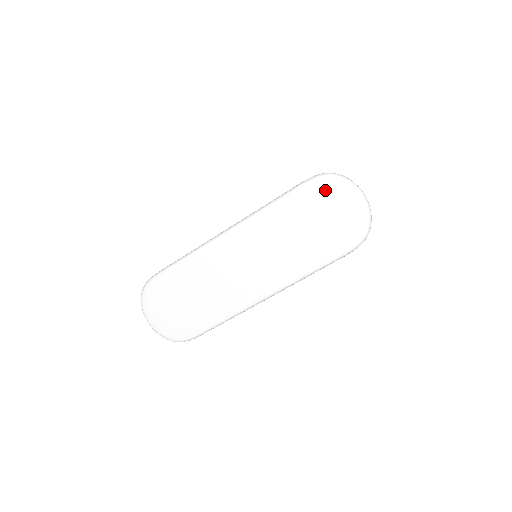
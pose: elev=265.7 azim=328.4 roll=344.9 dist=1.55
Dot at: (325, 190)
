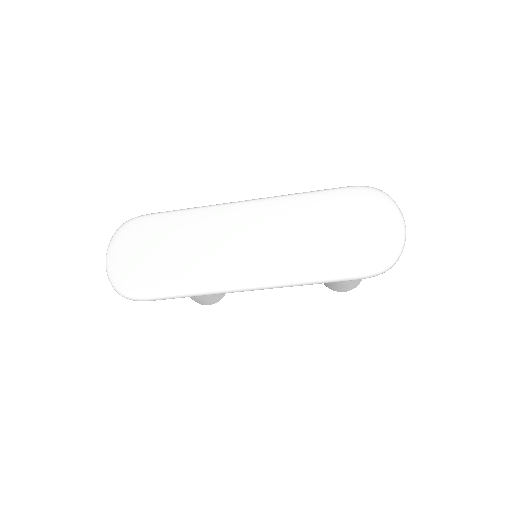
Dot at: (367, 202)
